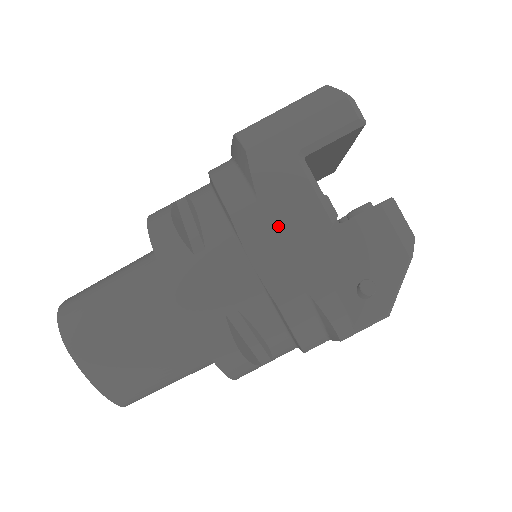
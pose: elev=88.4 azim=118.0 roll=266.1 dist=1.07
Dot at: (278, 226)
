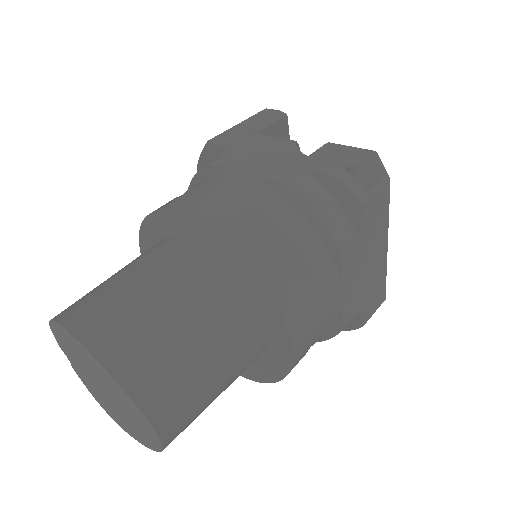
Dot at: (254, 155)
